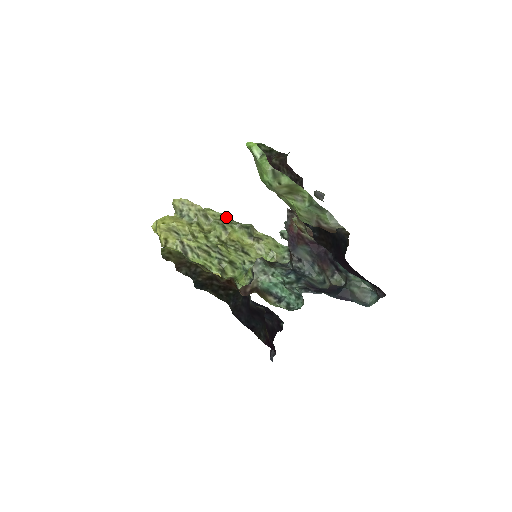
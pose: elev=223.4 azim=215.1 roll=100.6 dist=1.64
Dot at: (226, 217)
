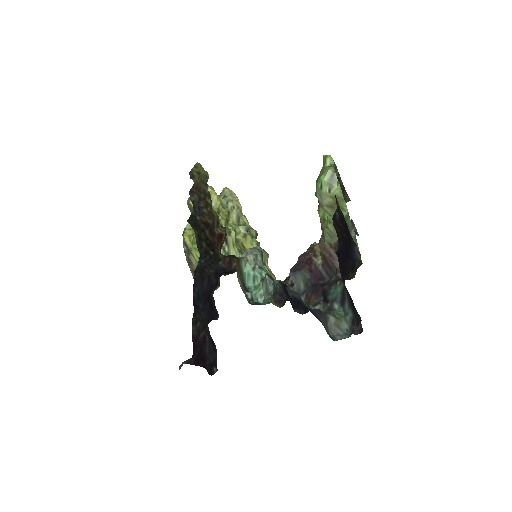
Dot at: (254, 231)
